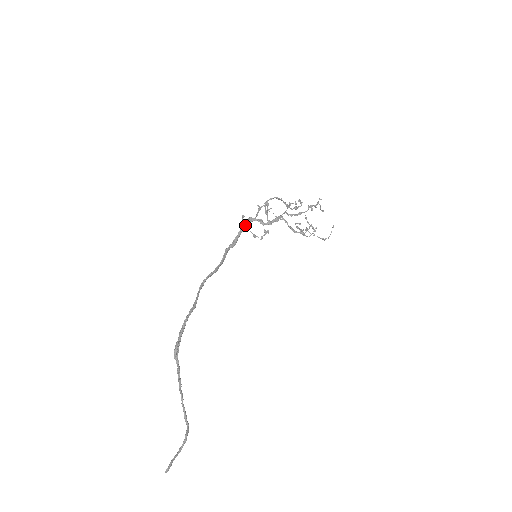
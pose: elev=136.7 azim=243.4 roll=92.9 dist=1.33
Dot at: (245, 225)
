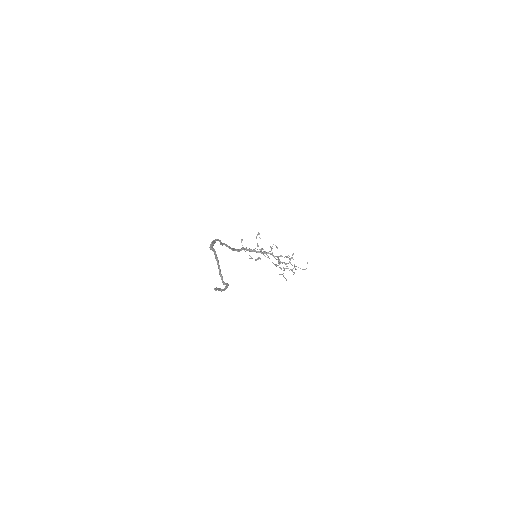
Dot at: (243, 248)
